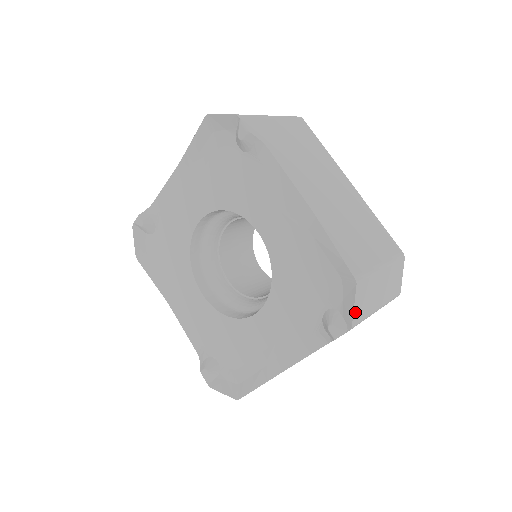
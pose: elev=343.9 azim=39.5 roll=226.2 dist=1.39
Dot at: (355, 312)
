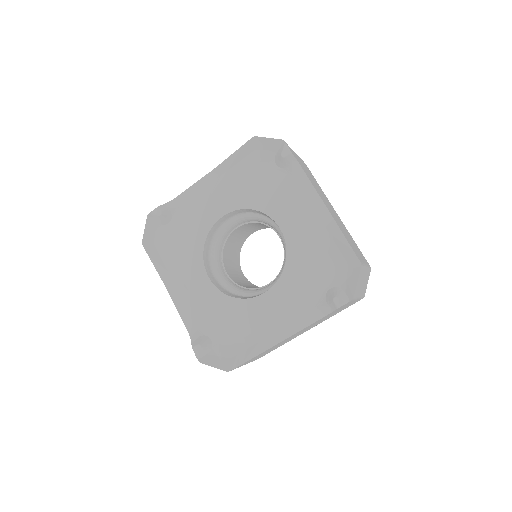
Dot at: (356, 288)
